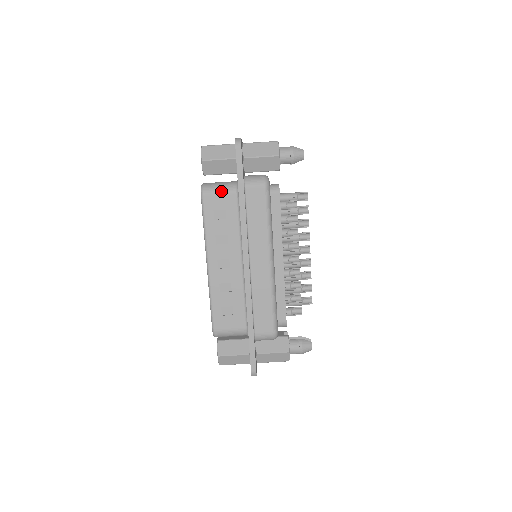
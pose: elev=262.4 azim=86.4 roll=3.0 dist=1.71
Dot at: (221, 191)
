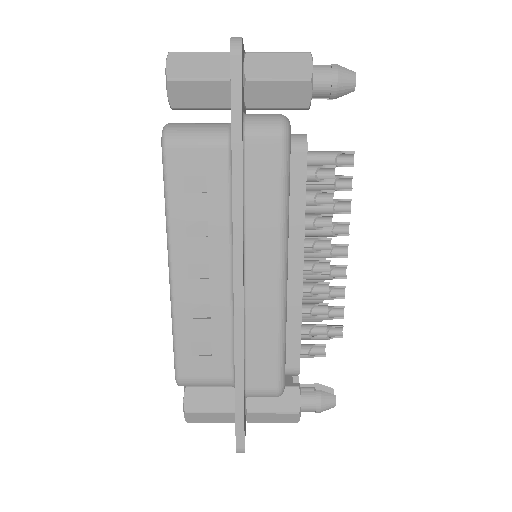
Dot at: (199, 140)
